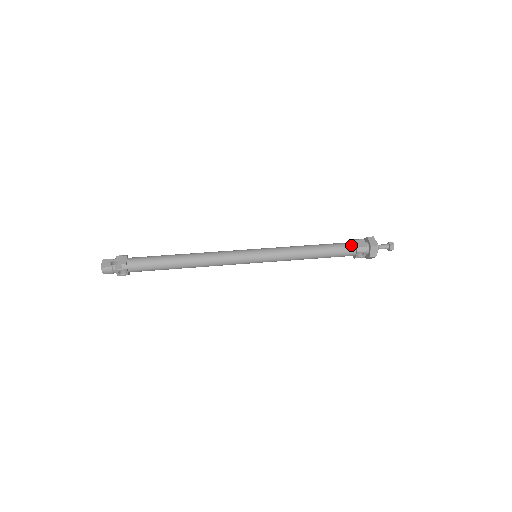
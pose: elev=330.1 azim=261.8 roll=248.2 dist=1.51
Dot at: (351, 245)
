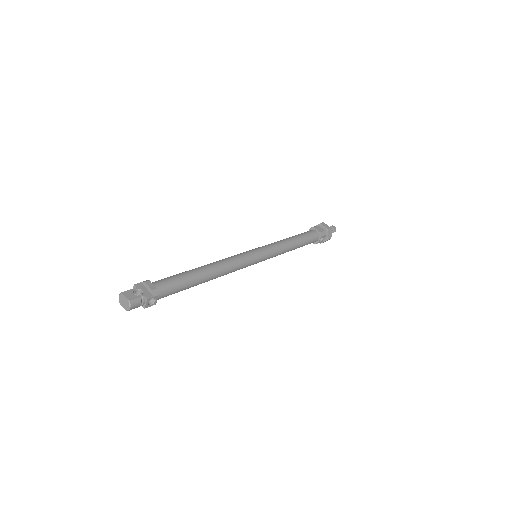
Dot at: (314, 232)
